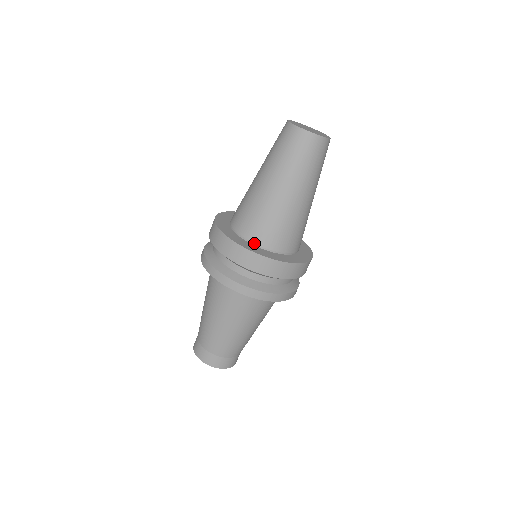
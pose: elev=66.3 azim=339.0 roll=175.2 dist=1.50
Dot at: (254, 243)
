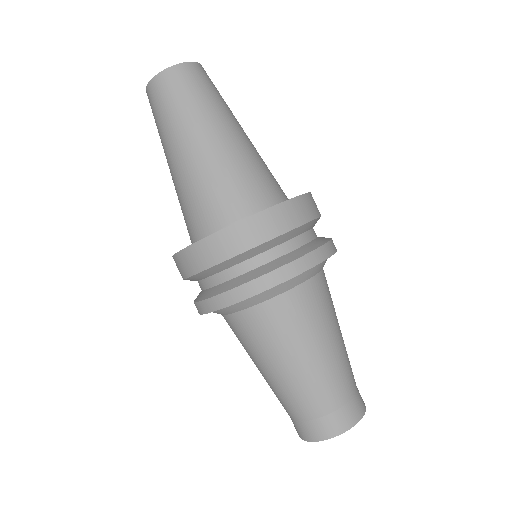
Dot at: (238, 220)
